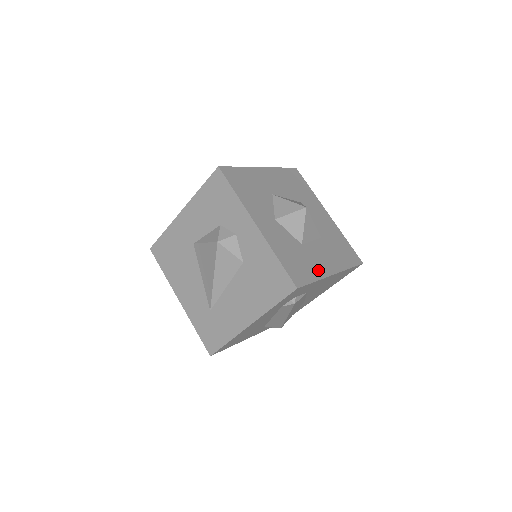
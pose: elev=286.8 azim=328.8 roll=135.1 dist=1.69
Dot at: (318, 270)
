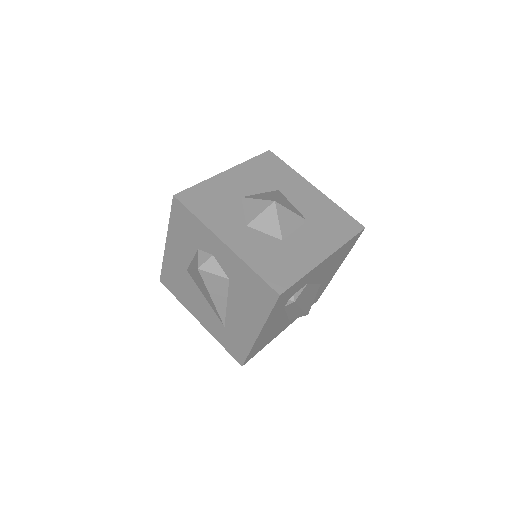
Dot at: (305, 262)
